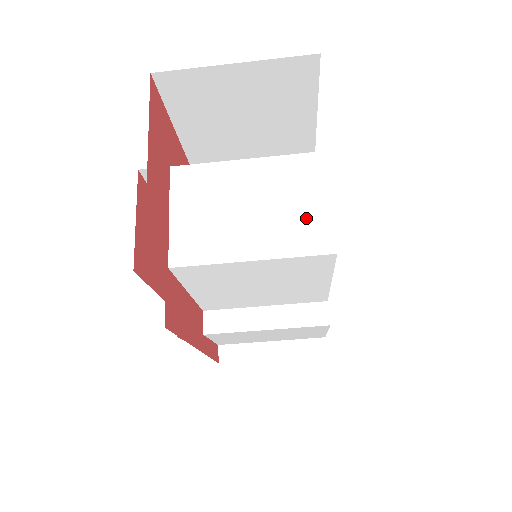
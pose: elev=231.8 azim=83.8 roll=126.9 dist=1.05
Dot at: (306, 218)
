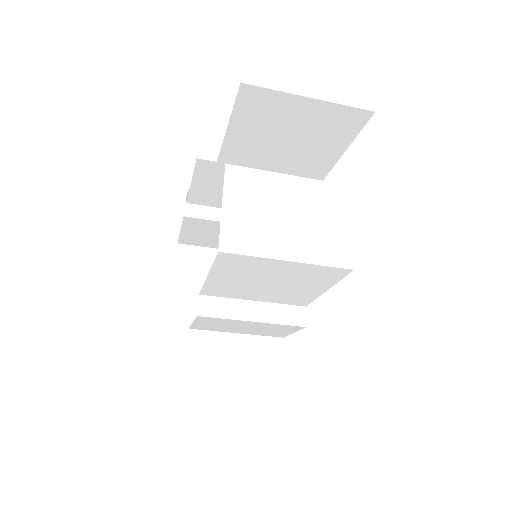
Dot at: (333, 236)
